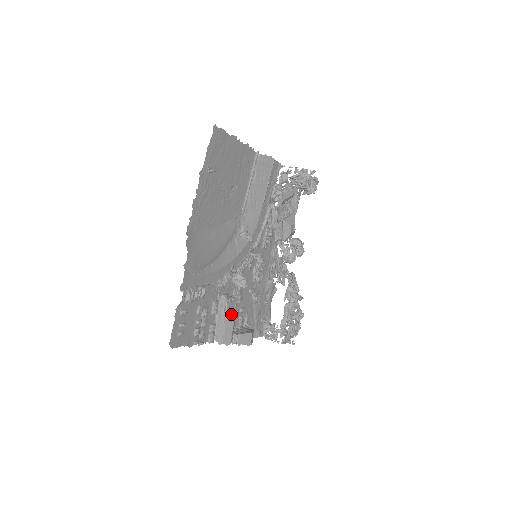
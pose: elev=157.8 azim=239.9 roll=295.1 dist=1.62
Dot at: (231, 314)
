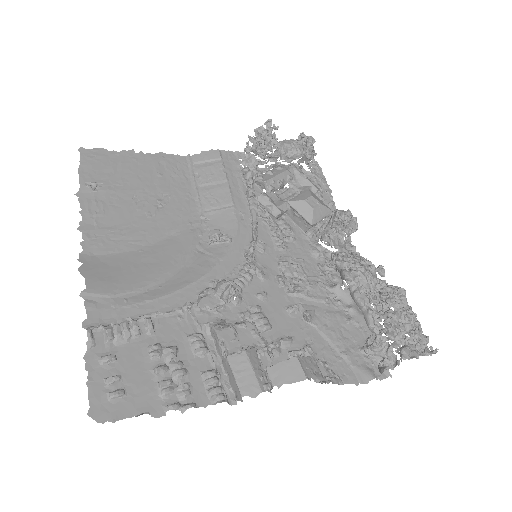
Dot at: (247, 347)
